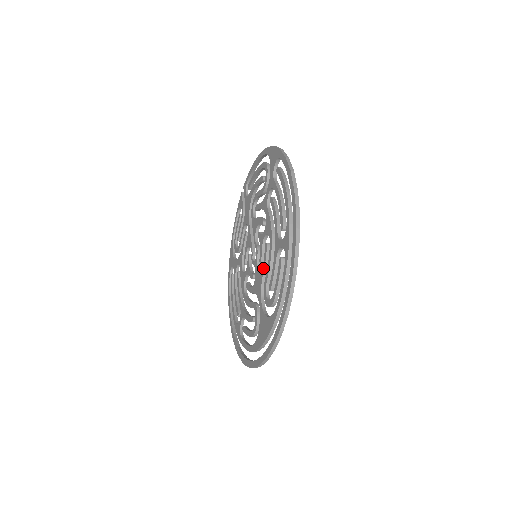
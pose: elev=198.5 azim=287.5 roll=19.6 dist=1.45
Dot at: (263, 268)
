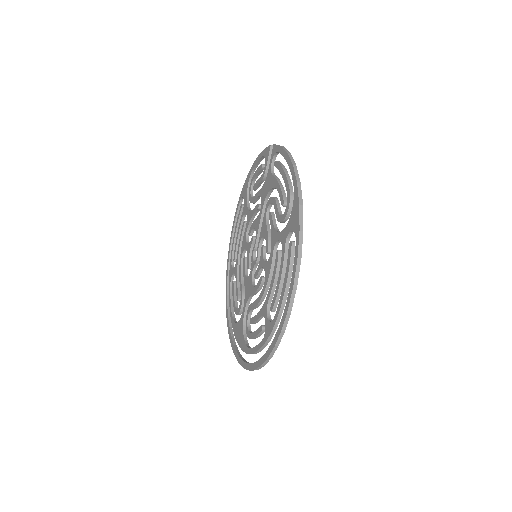
Dot at: (254, 291)
